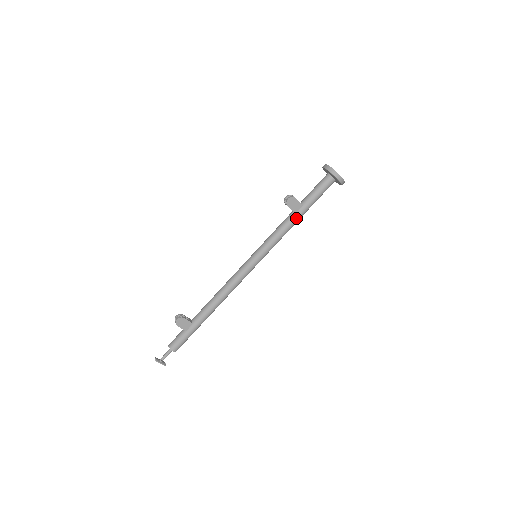
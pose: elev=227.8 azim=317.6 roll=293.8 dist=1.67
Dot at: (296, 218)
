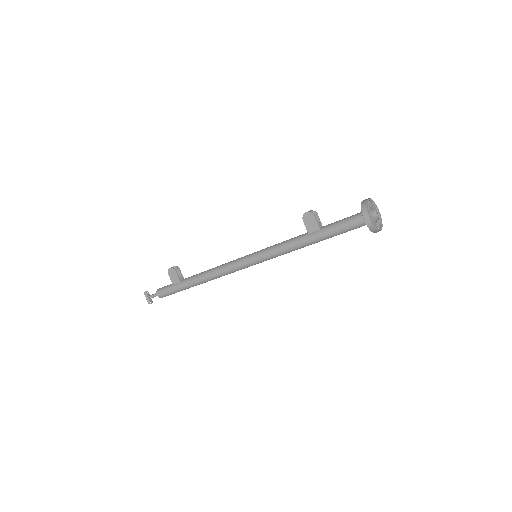
Dot at: (306, 239)
